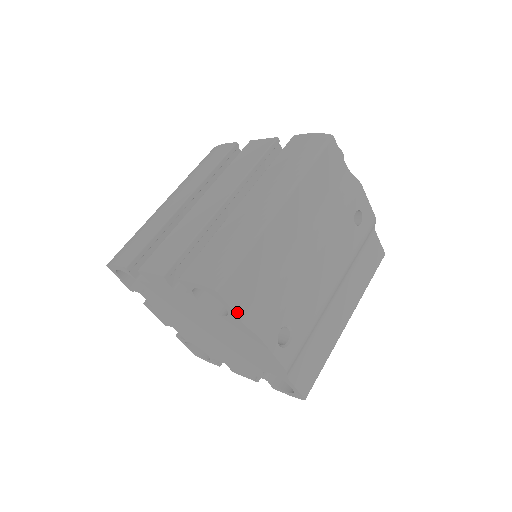
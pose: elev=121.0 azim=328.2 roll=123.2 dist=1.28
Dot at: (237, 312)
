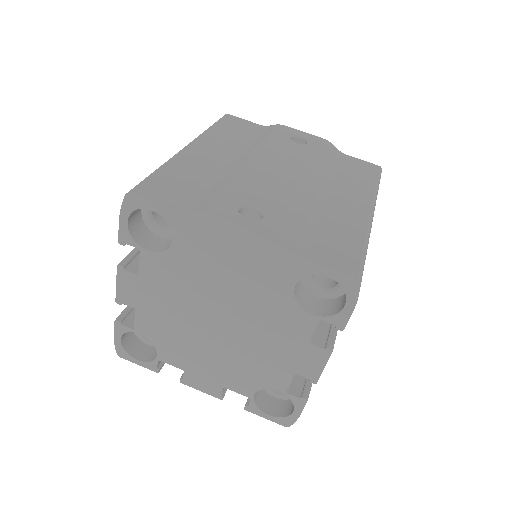
Dot at: (166, 205)
